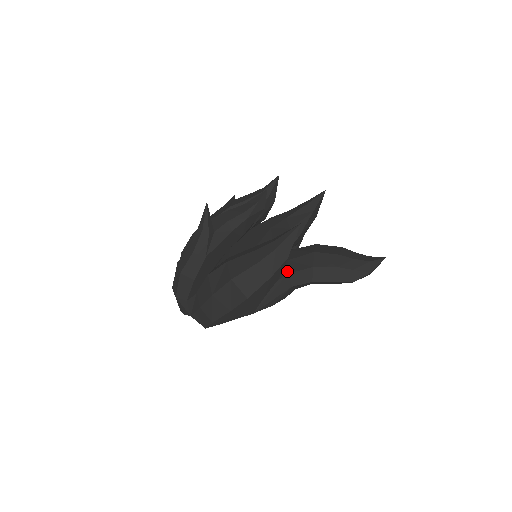
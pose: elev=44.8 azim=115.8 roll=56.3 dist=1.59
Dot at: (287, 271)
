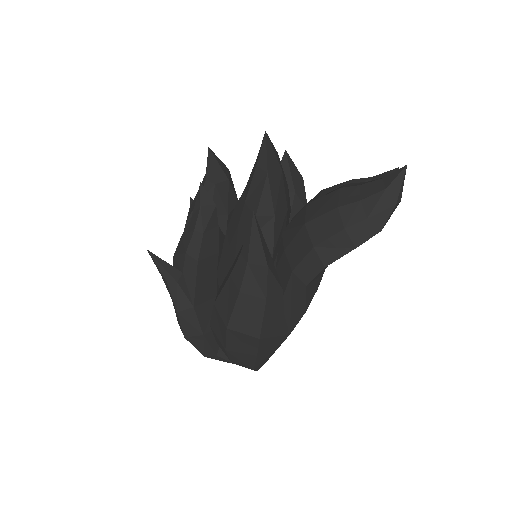
Dot at: (289, 268)
